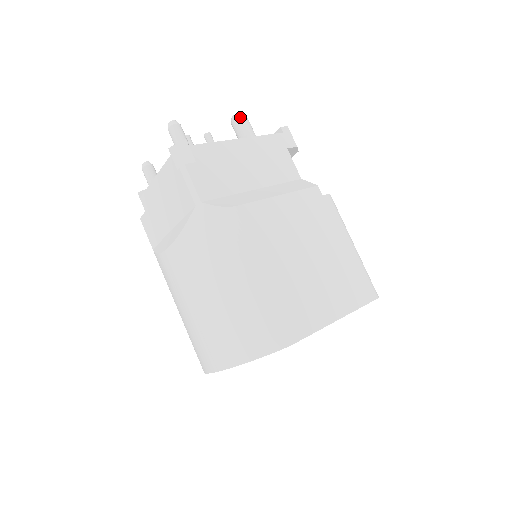
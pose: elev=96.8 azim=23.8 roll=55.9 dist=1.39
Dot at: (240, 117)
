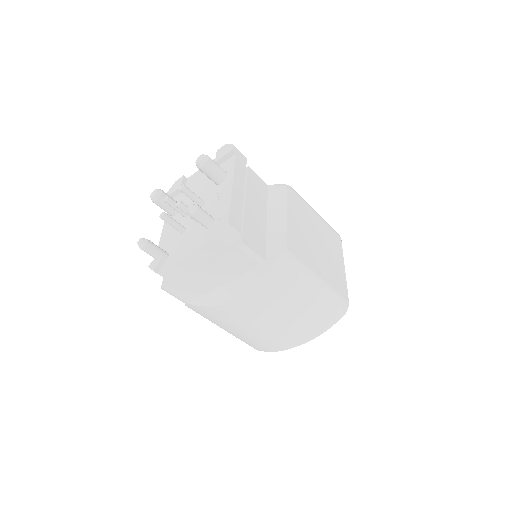
Dot at: (208, 161)
